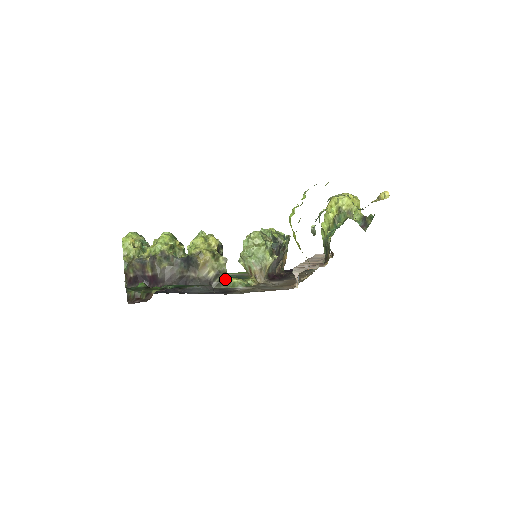
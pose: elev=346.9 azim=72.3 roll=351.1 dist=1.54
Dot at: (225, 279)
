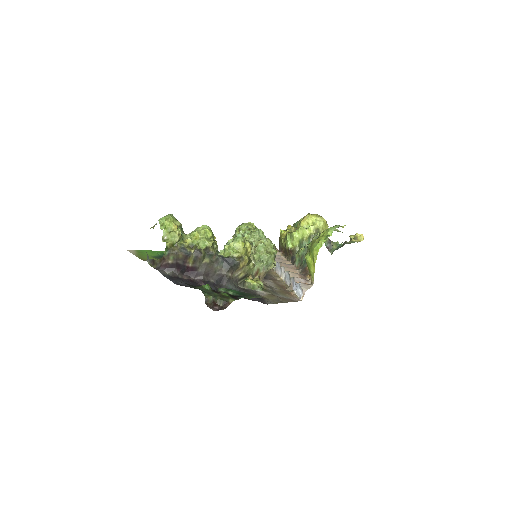
Dot at: occluded
